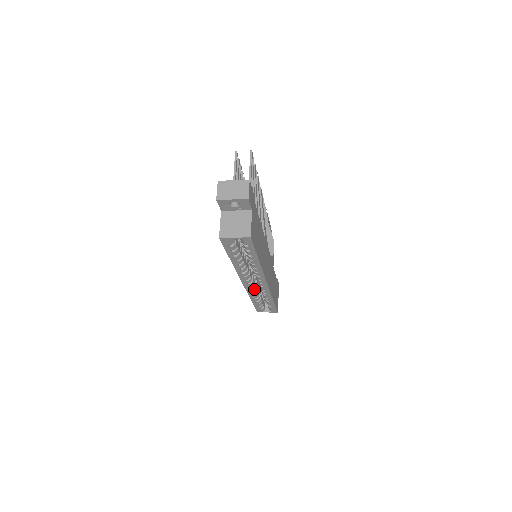
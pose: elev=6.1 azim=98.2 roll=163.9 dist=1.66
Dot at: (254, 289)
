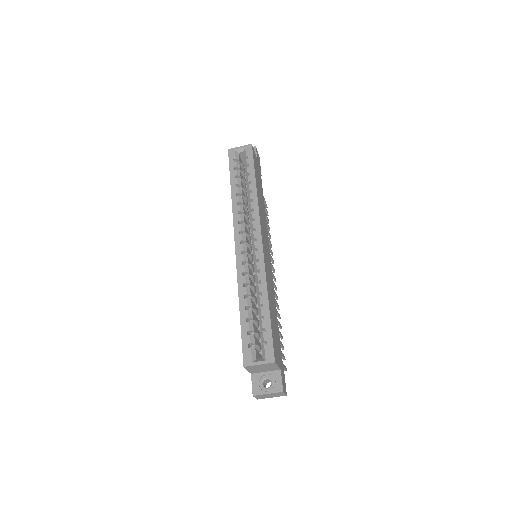
Dot at: (246, 266)
